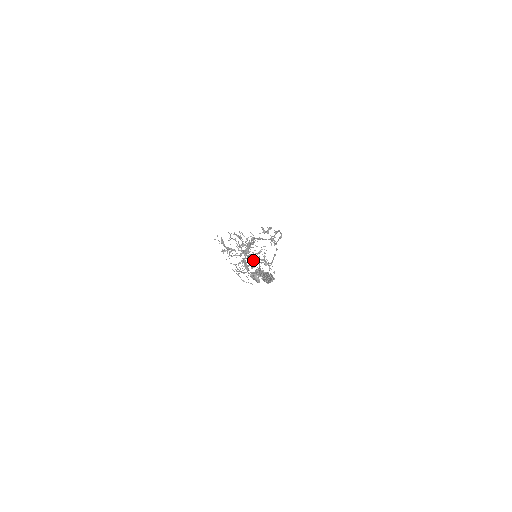
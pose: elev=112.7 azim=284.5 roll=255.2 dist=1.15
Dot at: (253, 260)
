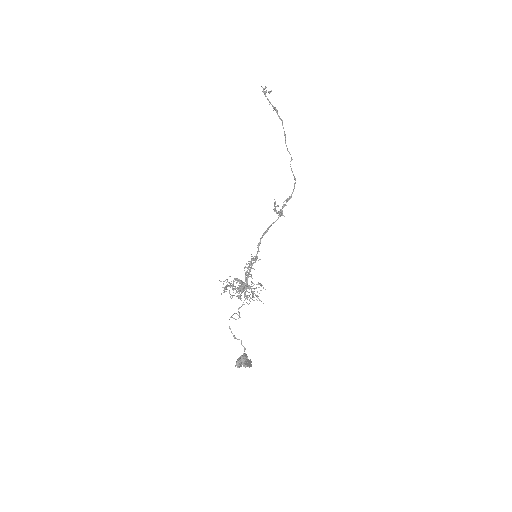
Dot at: occluded
